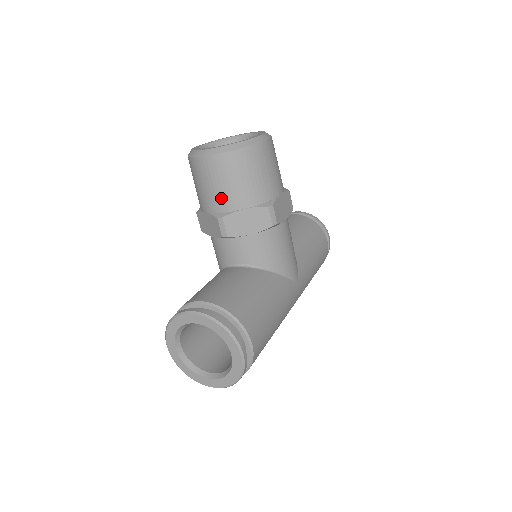
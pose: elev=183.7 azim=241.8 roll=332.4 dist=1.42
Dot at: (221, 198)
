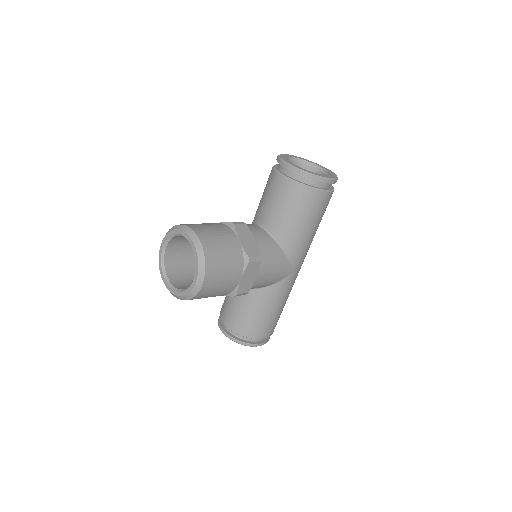
Dot at: occluded
